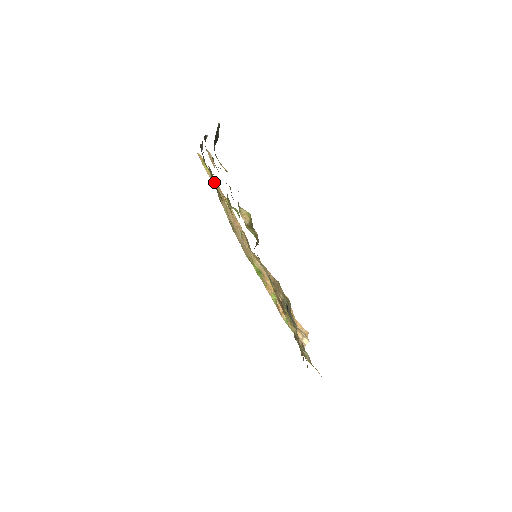
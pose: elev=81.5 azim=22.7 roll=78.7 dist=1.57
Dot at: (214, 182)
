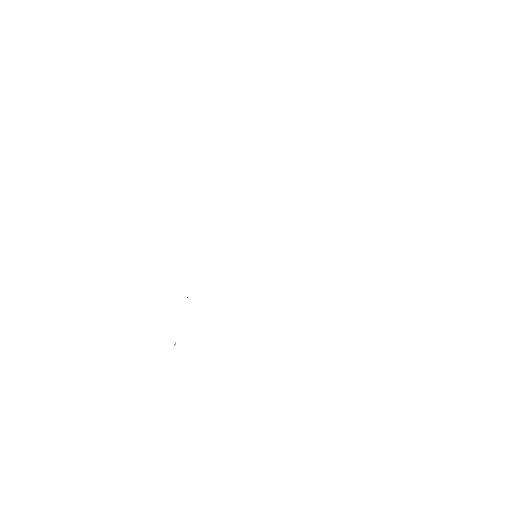
Dot at: occluded
